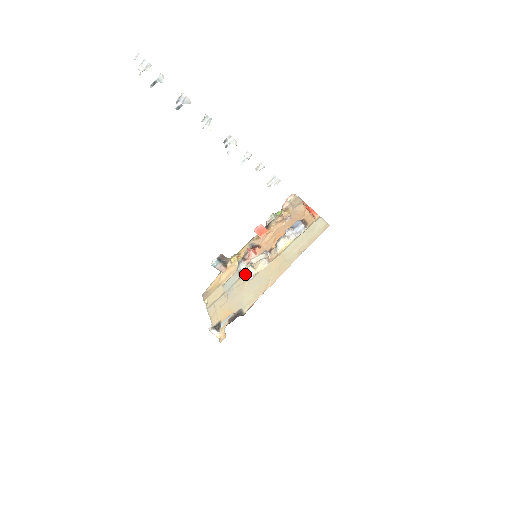
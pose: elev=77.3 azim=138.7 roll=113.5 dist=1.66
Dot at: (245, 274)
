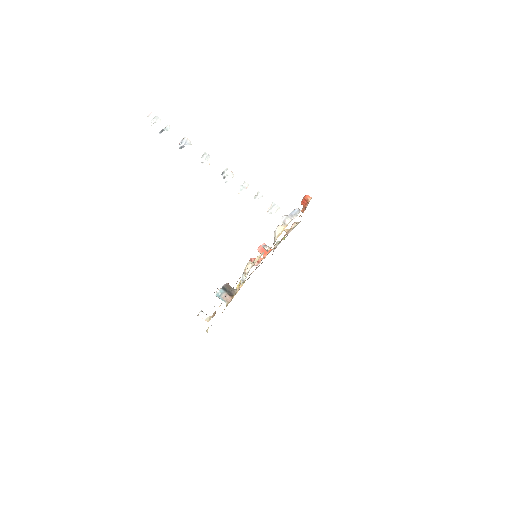
Dot at: (244, 270)
